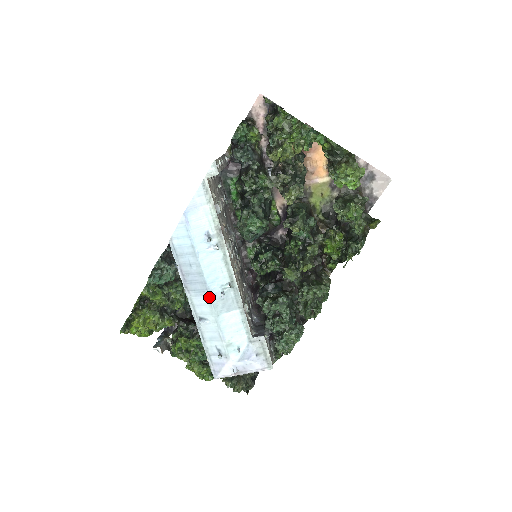
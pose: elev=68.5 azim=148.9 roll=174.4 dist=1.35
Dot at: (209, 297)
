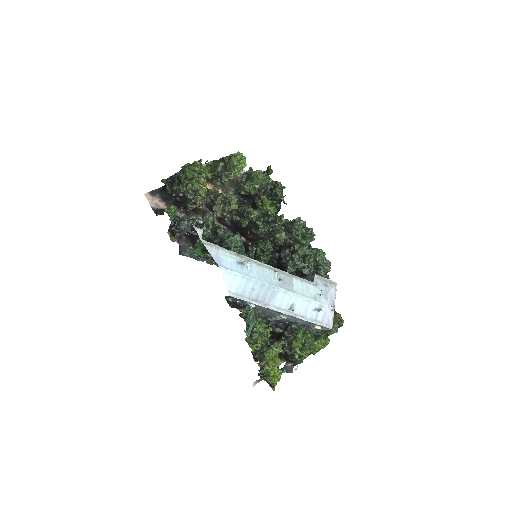
Dot at: (280, 290)
